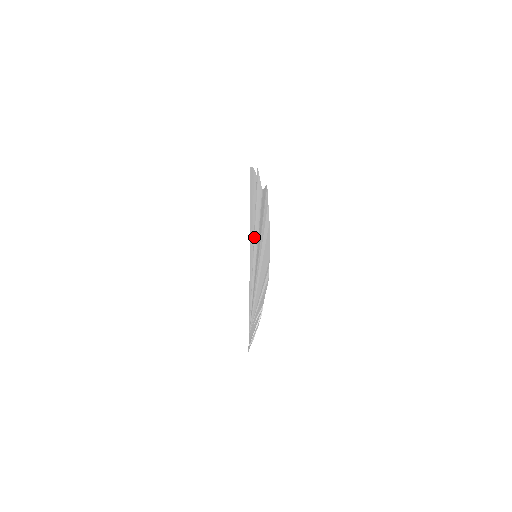
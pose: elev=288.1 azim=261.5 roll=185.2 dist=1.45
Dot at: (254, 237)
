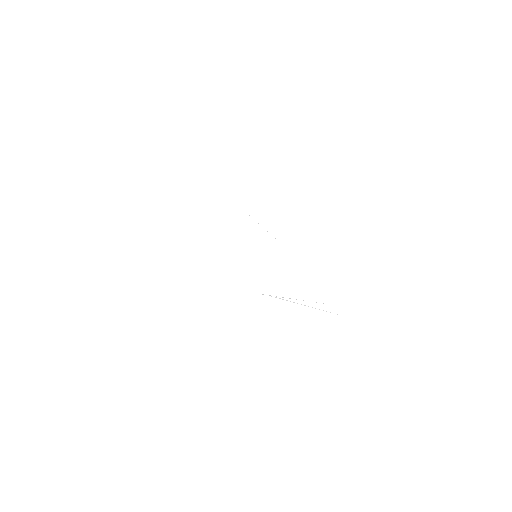
Dot at: occluded
